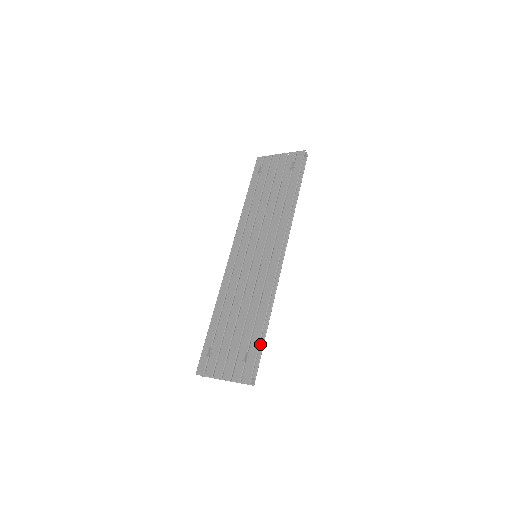
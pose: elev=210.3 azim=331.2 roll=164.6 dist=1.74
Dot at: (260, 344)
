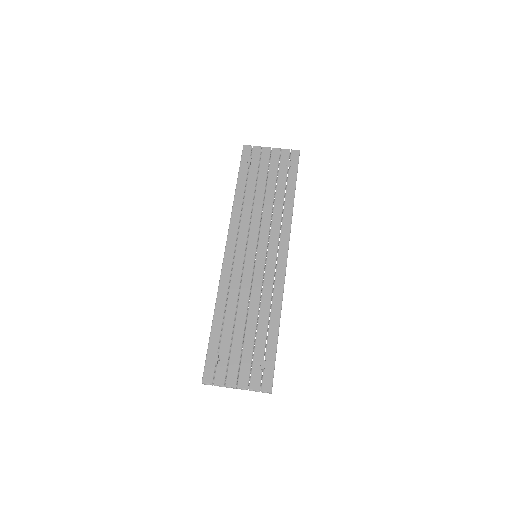
Dot at: occluded
